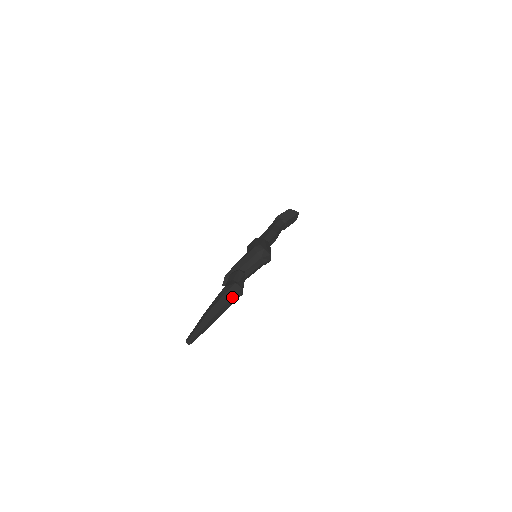
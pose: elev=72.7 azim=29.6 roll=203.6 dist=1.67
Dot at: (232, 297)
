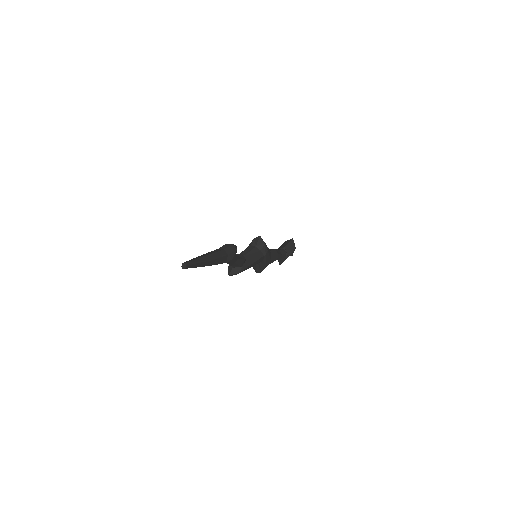
Dot at: (225, 250)
